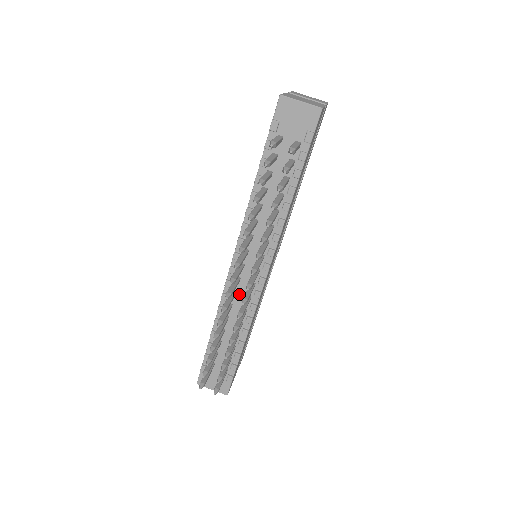
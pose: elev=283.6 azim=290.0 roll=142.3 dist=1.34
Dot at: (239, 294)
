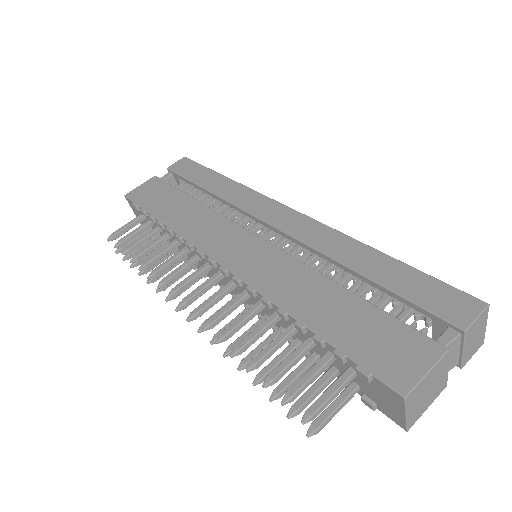
Dot at: (202, 261)
